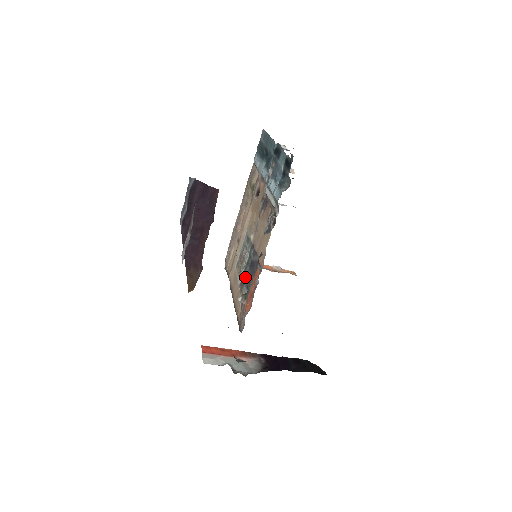
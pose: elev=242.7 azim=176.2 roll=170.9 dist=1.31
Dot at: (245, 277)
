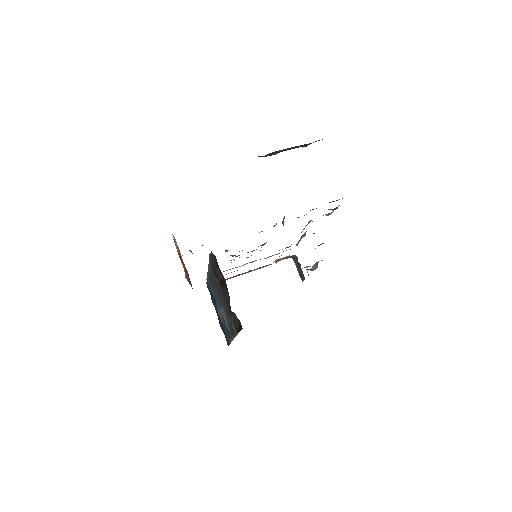
Dot at: (237, 256)
